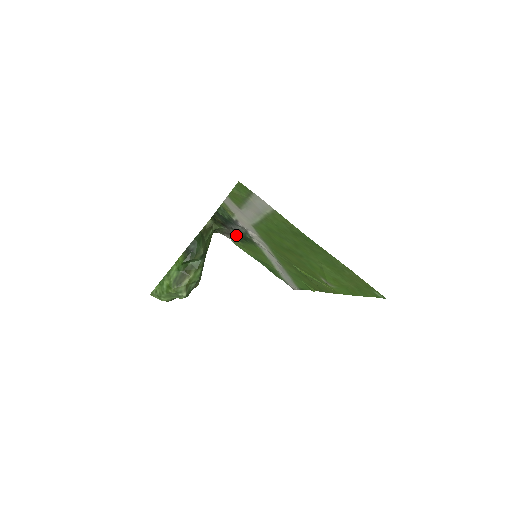
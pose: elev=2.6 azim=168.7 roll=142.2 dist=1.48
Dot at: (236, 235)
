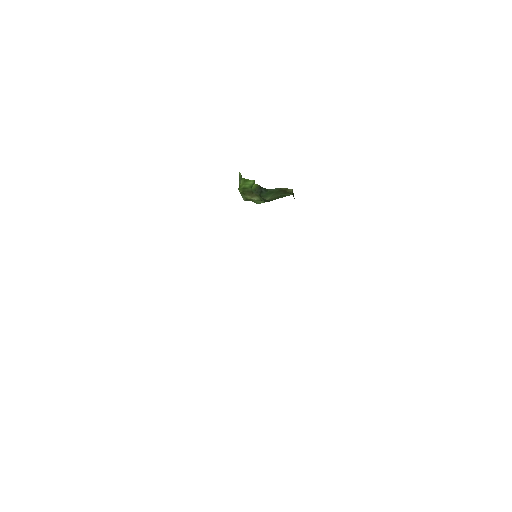
Dot at: occluded
